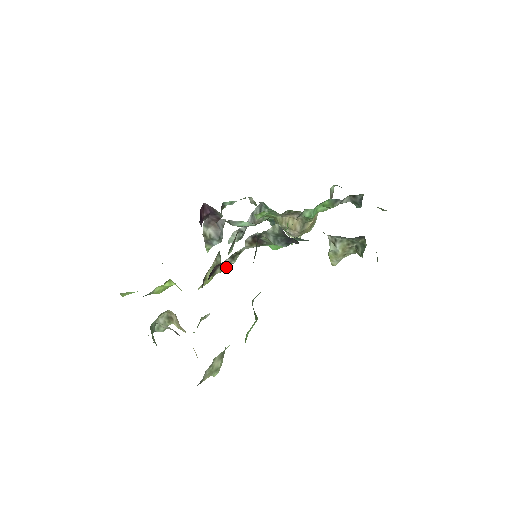
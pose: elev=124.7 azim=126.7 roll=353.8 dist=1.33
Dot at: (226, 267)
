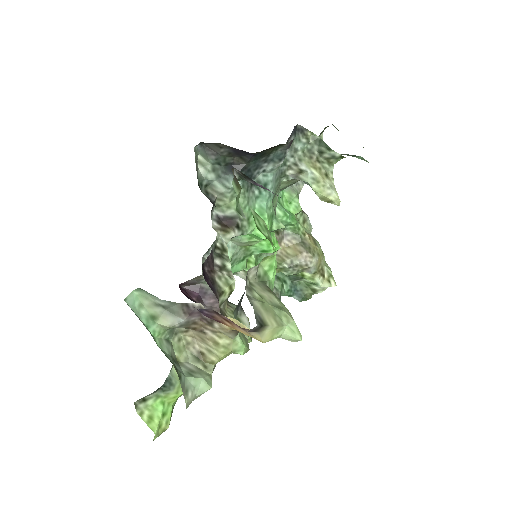
Dot at: (229, 278)
